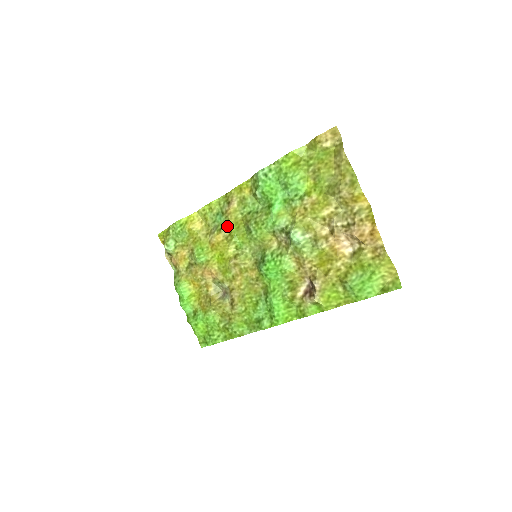
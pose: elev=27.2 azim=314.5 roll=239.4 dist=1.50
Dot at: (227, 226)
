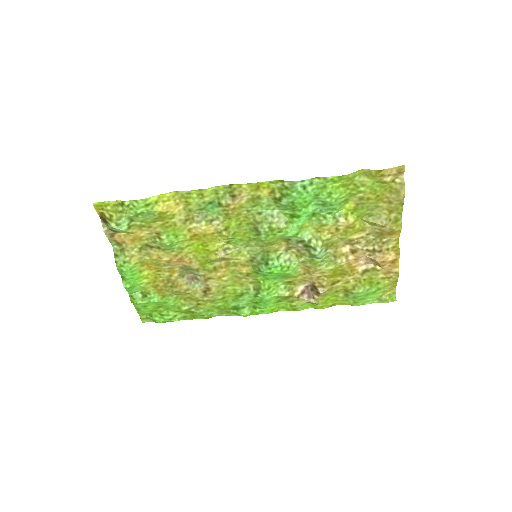
Dot at: (223, 220)
